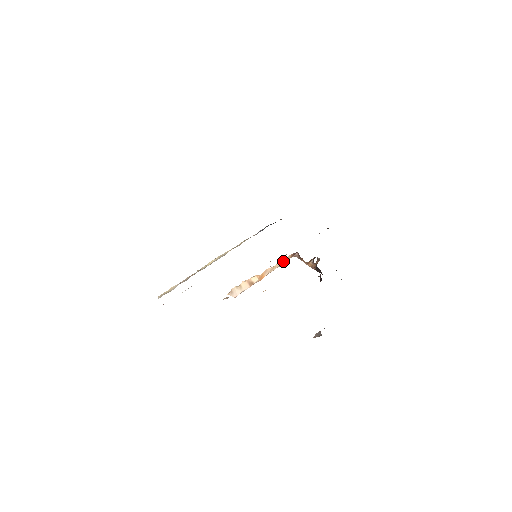
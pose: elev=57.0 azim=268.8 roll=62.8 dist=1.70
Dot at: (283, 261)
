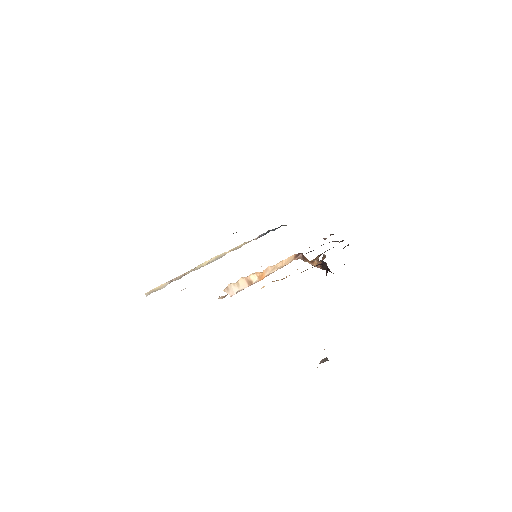
Dot at: (285, 261)
